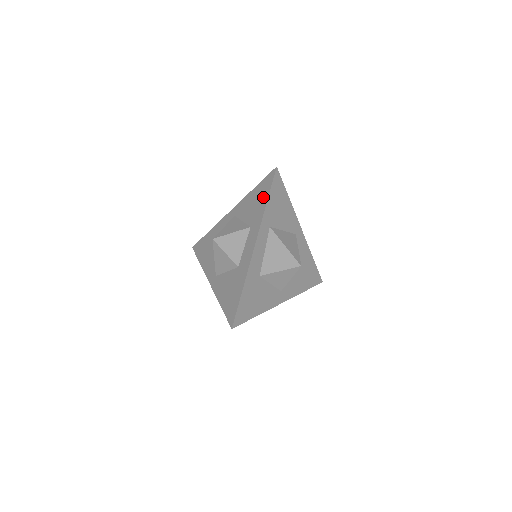
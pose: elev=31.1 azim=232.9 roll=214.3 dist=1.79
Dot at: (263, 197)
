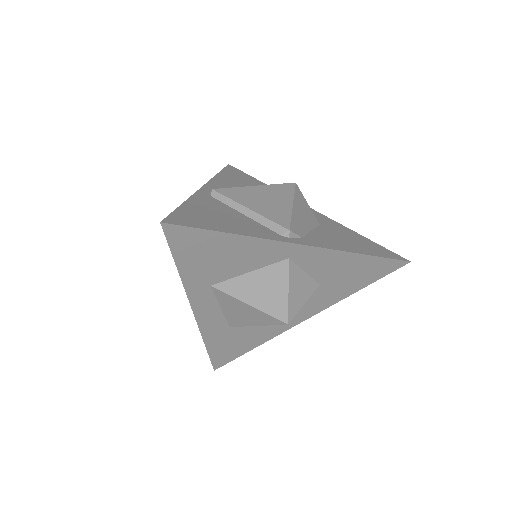
Dot at: occluded
